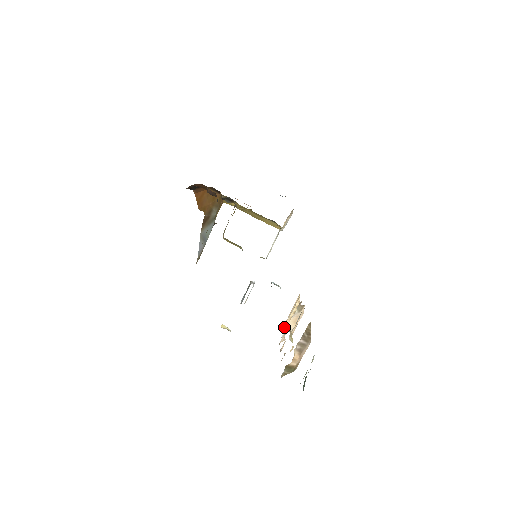
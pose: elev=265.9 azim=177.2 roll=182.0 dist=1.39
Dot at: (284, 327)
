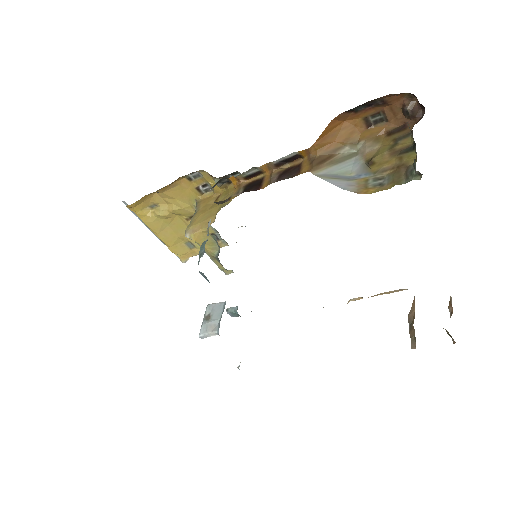
Dot at: occluded
